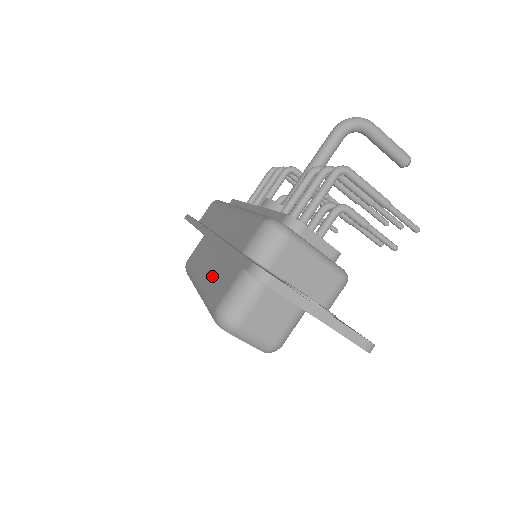
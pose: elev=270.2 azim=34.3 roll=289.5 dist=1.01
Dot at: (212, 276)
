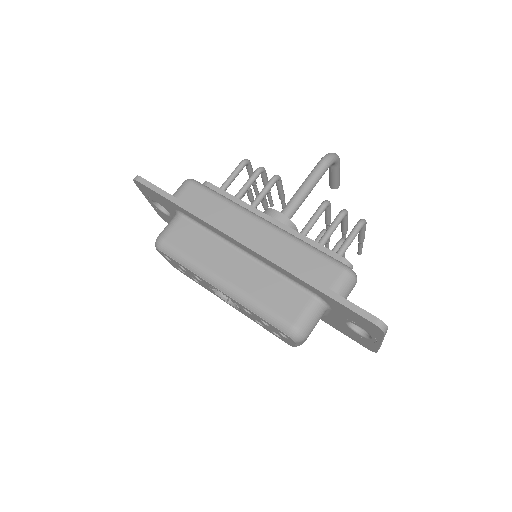
Dot at: (255, 285)
